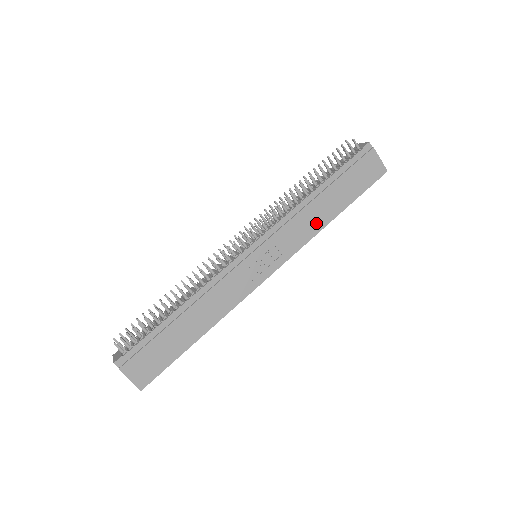
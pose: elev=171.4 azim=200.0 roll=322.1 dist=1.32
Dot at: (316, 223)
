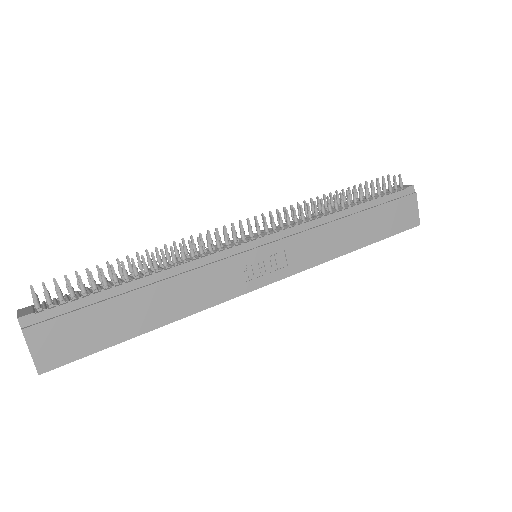
Dot at: (336, 246)
